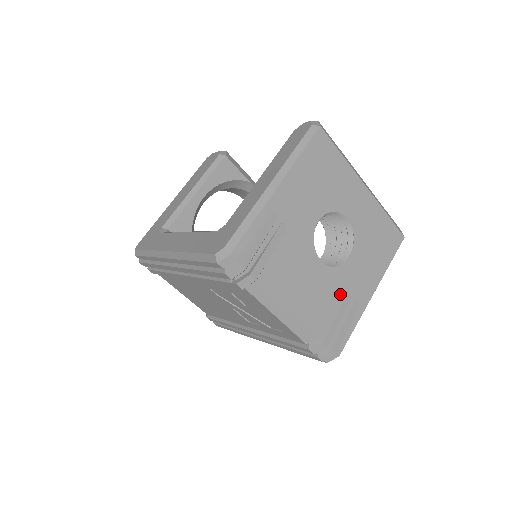
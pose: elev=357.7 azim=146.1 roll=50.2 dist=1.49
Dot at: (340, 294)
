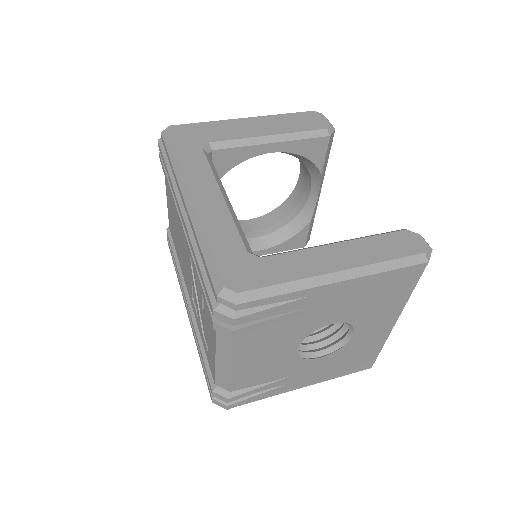
Dot at: (281, 375)
